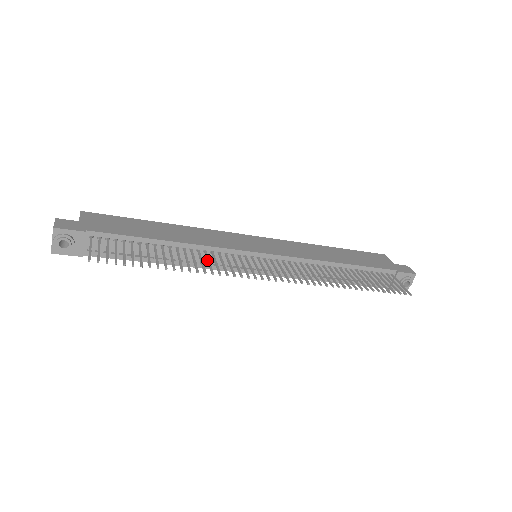
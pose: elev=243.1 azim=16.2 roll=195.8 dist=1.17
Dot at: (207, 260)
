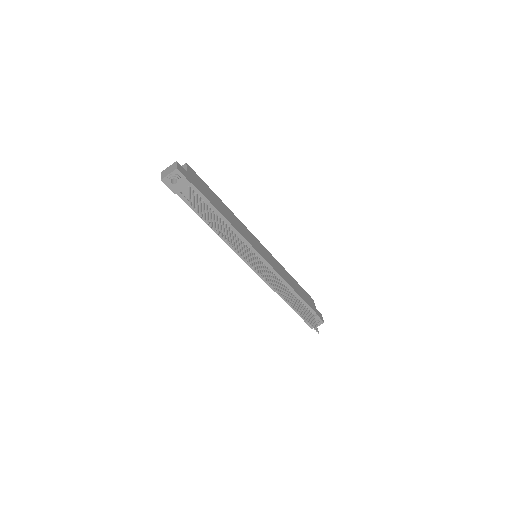
Dot at: (239, 244)
